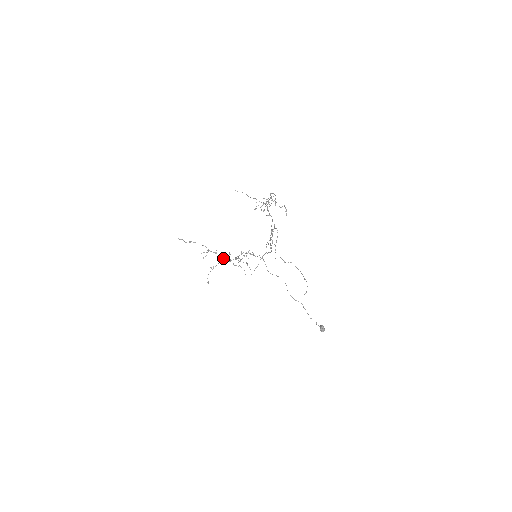
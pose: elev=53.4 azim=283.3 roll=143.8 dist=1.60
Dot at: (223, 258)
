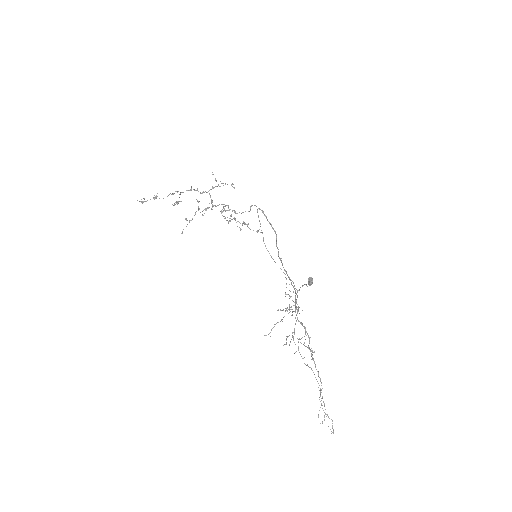
Dot at: (200, 193)
